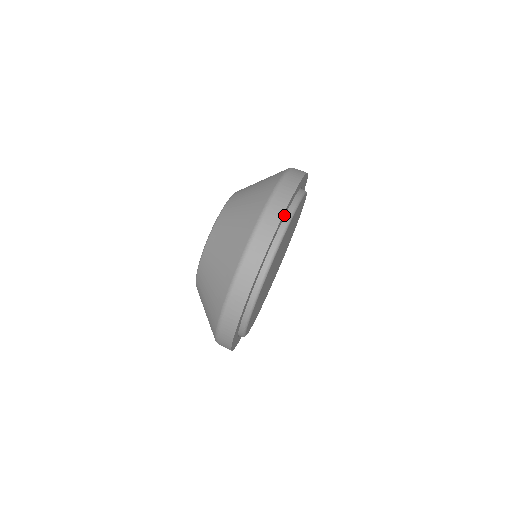
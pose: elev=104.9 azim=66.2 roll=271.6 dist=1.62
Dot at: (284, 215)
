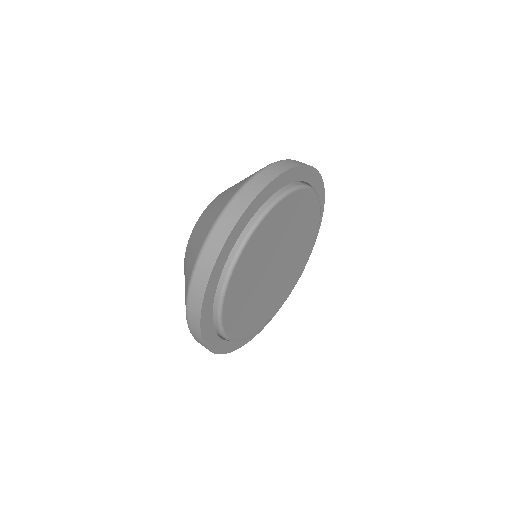
Dot at: (283, 183)
